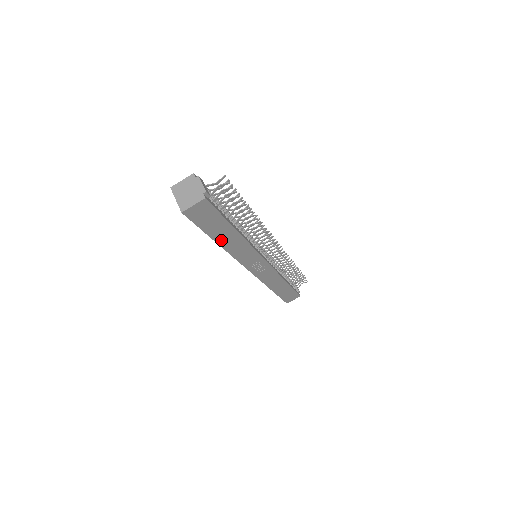
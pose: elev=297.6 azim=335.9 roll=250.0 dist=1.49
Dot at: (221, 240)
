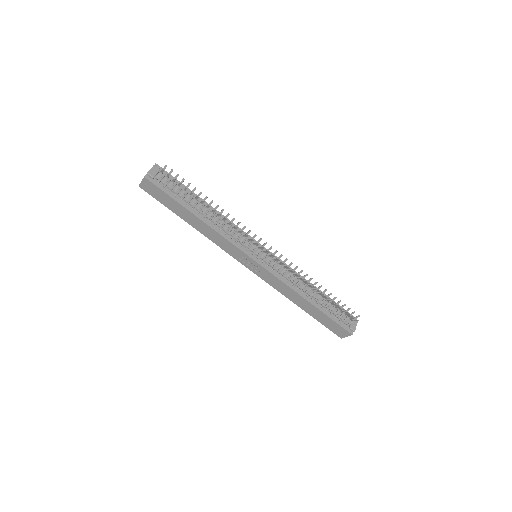
Dot at: (188, 220)
